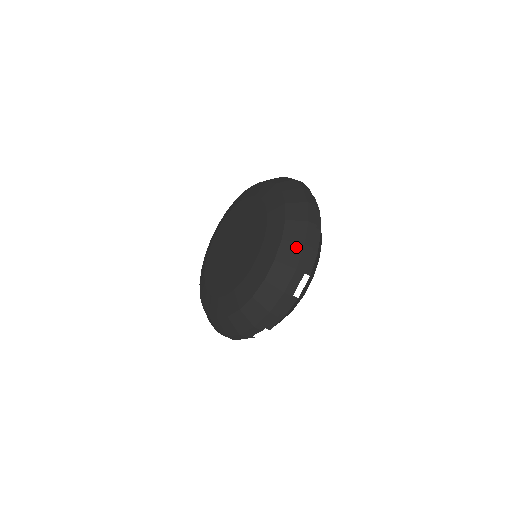
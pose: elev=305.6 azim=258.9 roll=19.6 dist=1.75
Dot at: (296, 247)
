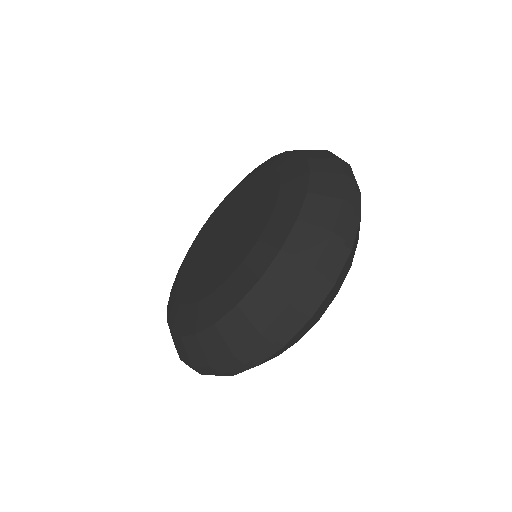
Dot at: (202, 357)
